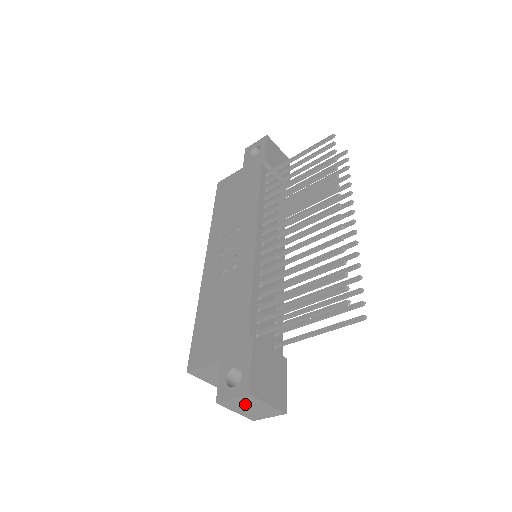
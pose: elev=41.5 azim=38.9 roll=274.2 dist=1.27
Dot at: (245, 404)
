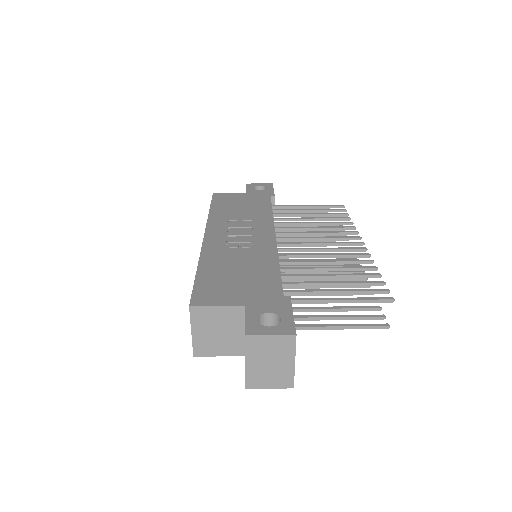
Dot at: (272, 351)
